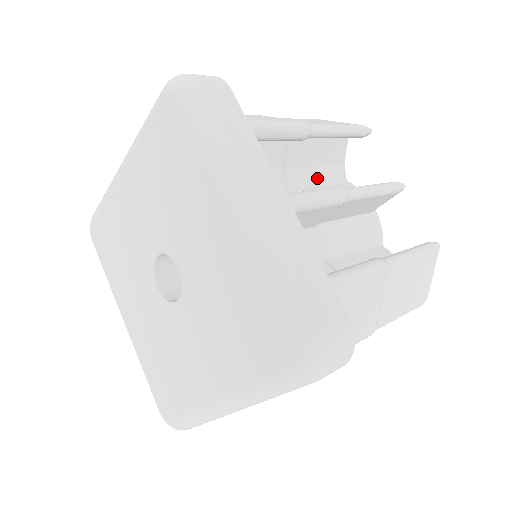
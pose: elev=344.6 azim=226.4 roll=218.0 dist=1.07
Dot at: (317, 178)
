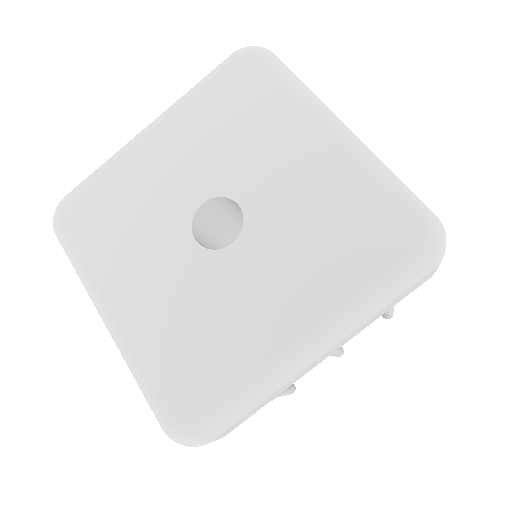
Dot at: occluded
